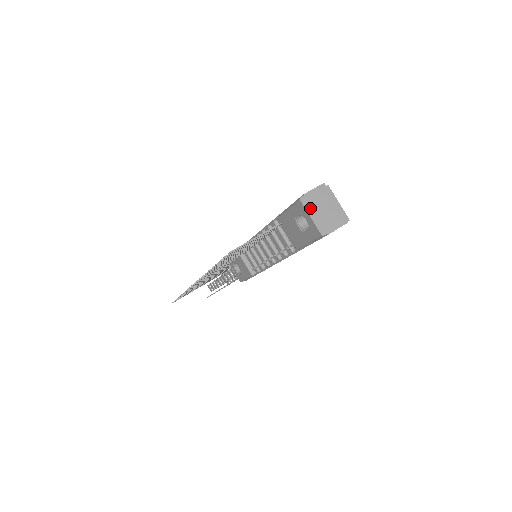
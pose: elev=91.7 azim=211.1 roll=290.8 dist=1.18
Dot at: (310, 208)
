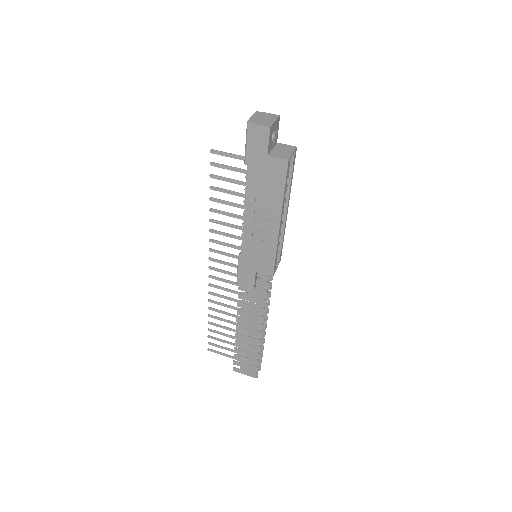
Dot at: (257, 115)
